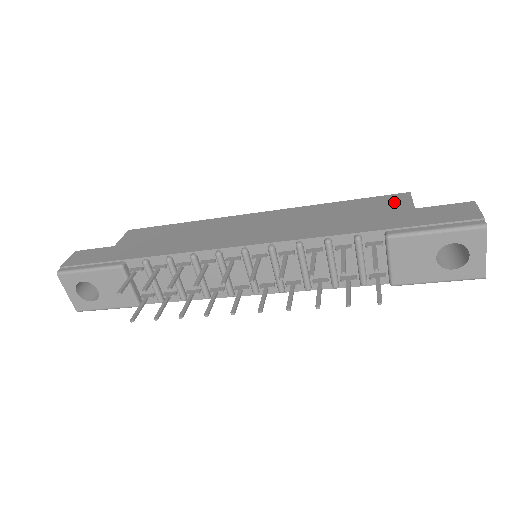
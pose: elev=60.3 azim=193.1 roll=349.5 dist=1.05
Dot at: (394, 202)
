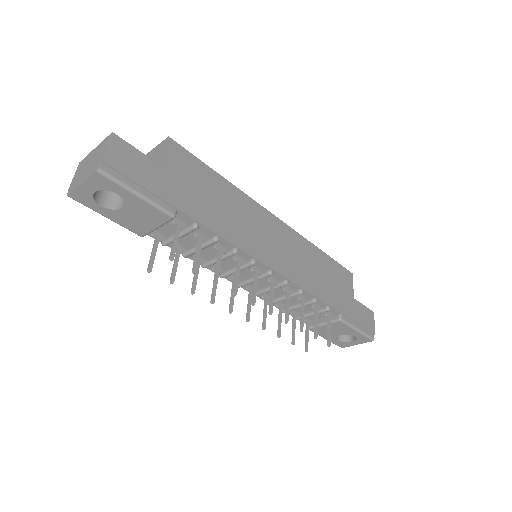
Dot at: (347, 281)
